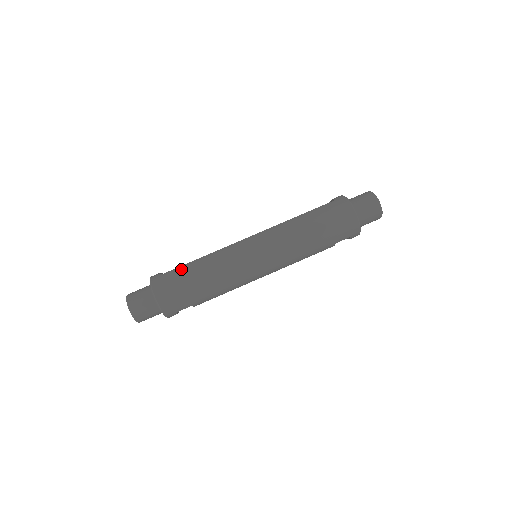
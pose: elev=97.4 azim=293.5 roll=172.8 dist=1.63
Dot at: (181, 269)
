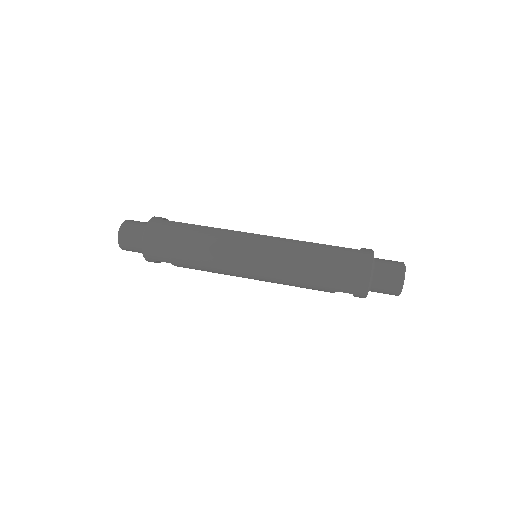
Dot at: (181, 225)
